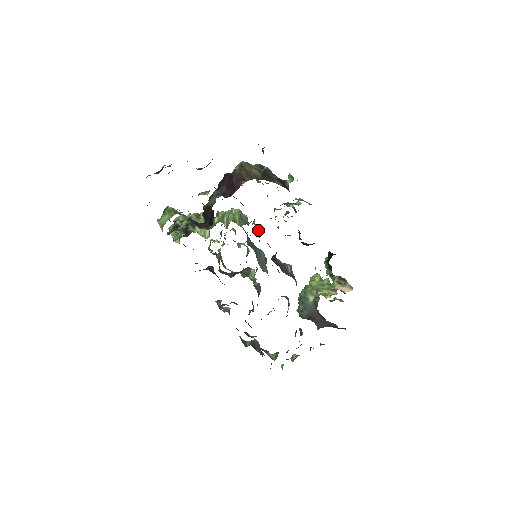
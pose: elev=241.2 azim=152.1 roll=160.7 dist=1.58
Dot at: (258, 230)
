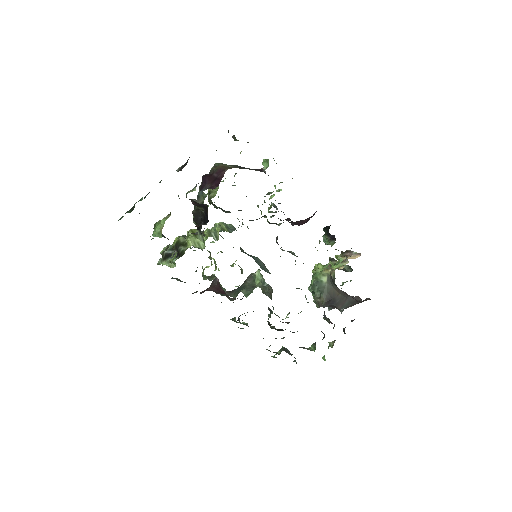
Dot at: occluded
